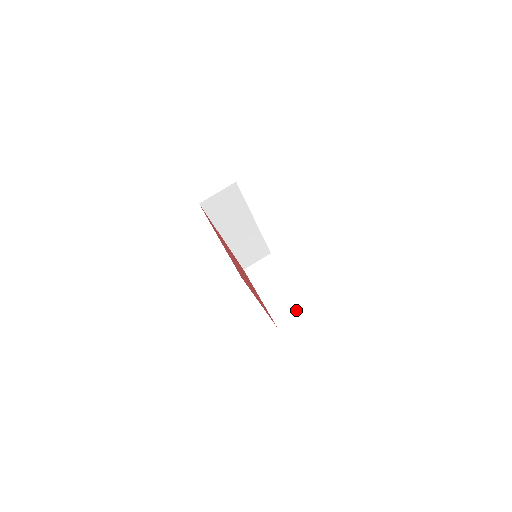
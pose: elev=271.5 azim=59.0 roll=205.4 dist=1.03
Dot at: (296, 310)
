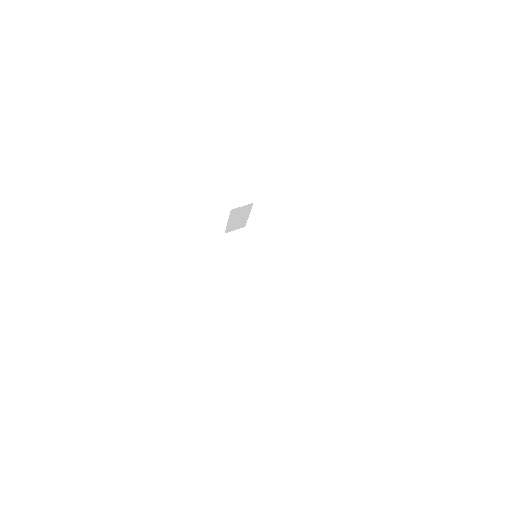
Dot at: occluded
